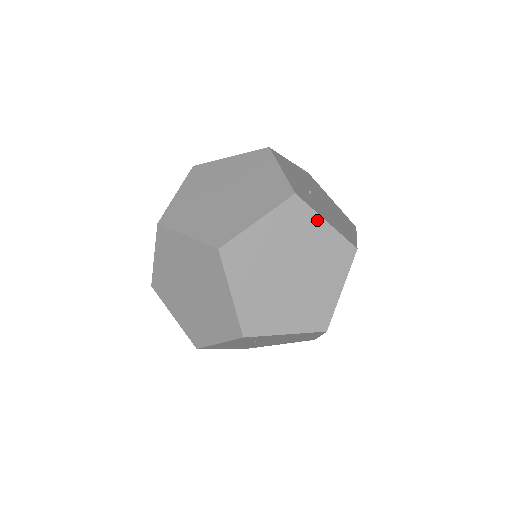
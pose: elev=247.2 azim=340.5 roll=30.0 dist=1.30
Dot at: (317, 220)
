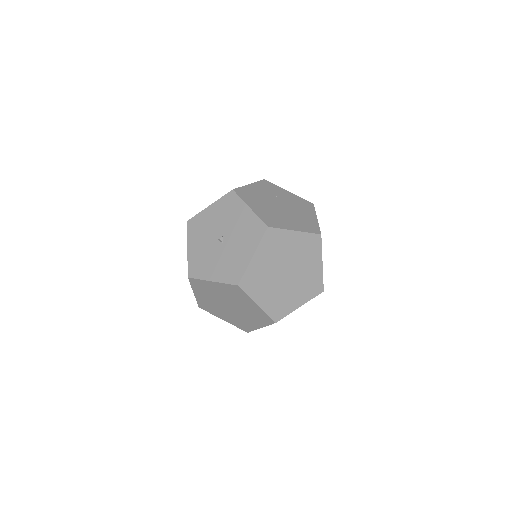
Dot at: occluded
